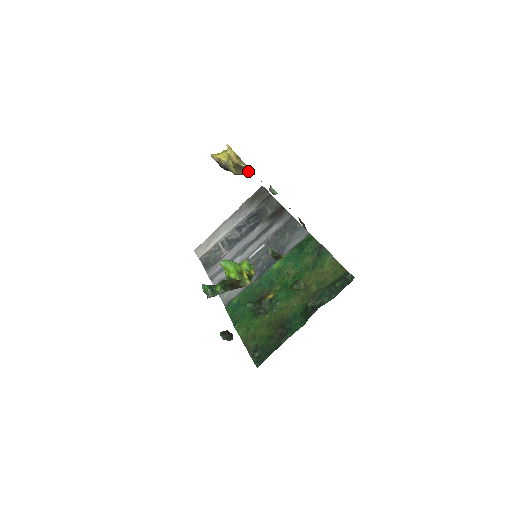
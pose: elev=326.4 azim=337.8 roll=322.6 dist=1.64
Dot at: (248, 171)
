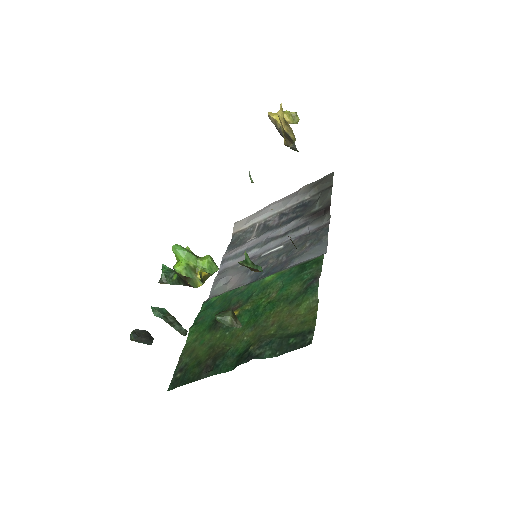
Dot at: (292, 145)
